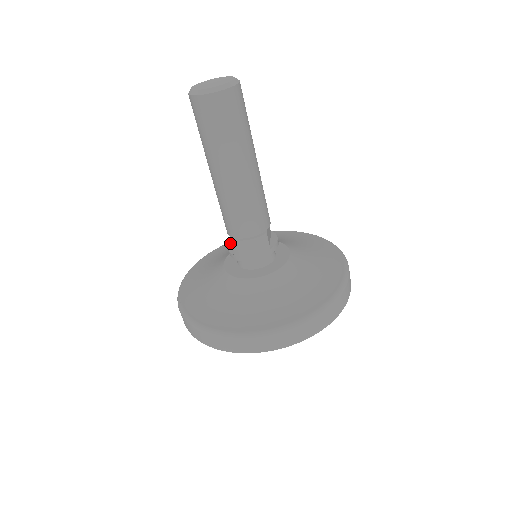
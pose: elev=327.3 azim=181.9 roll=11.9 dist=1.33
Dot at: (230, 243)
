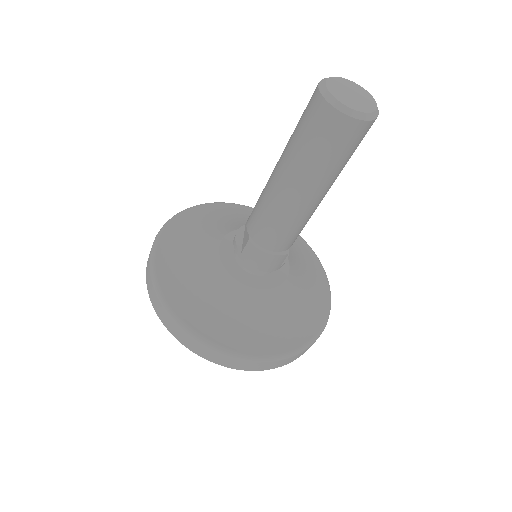
Dot at: (246, 243)
